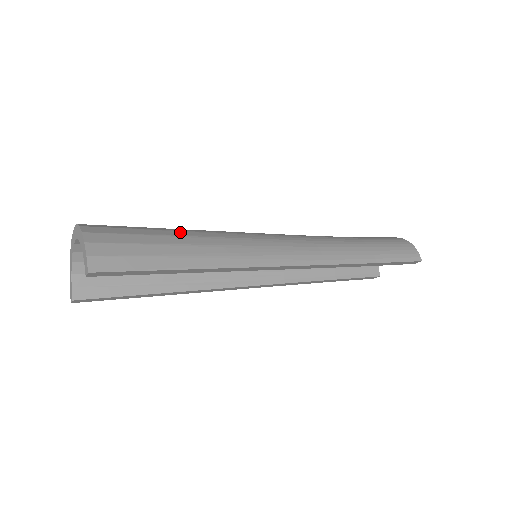
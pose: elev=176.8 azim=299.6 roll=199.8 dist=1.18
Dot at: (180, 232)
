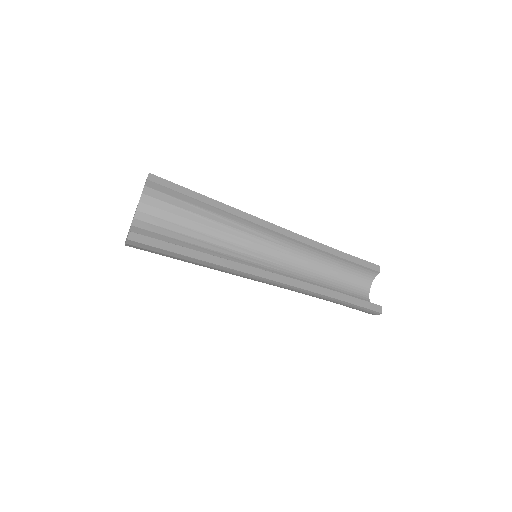
Dot at: occluded
